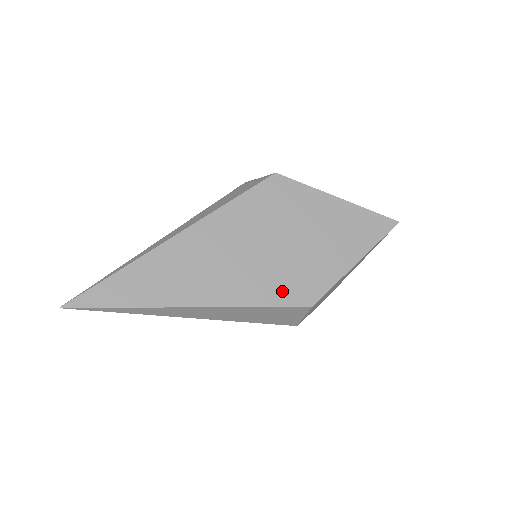
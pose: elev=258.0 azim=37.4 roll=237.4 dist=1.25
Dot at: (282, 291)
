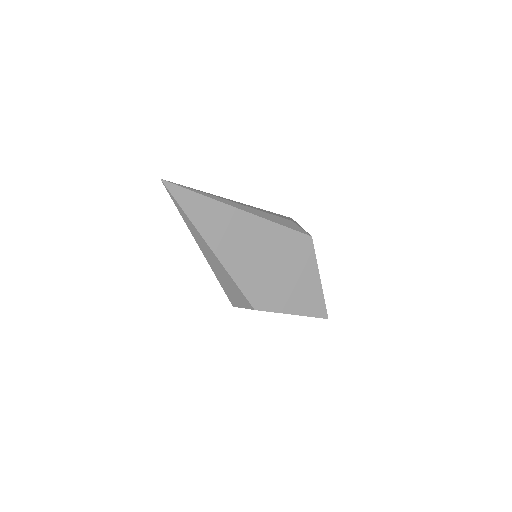
Dot at: (252, 288)
